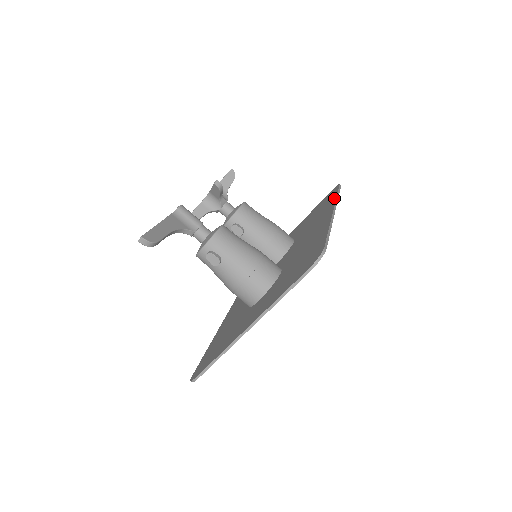
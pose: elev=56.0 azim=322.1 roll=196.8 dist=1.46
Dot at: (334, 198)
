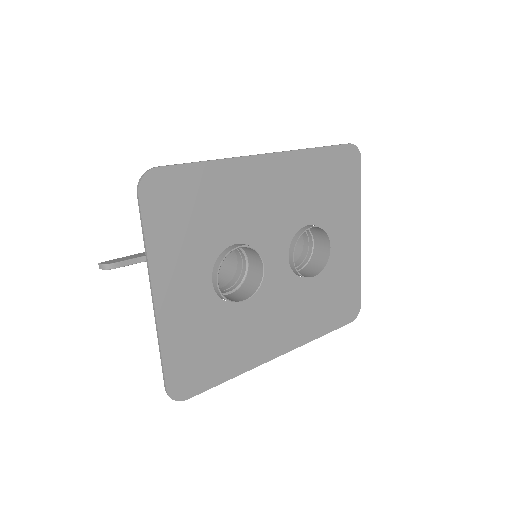
Dot at: (310, 152)
